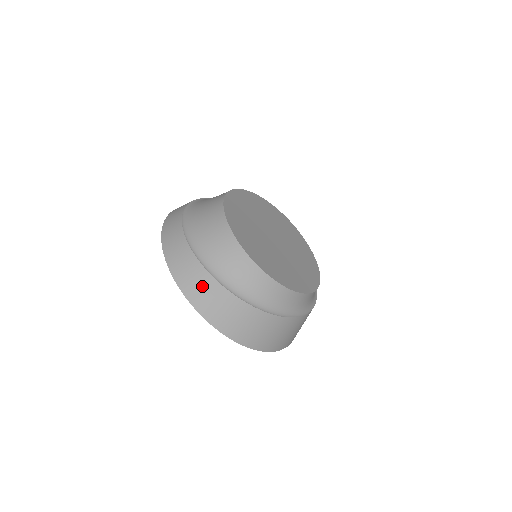
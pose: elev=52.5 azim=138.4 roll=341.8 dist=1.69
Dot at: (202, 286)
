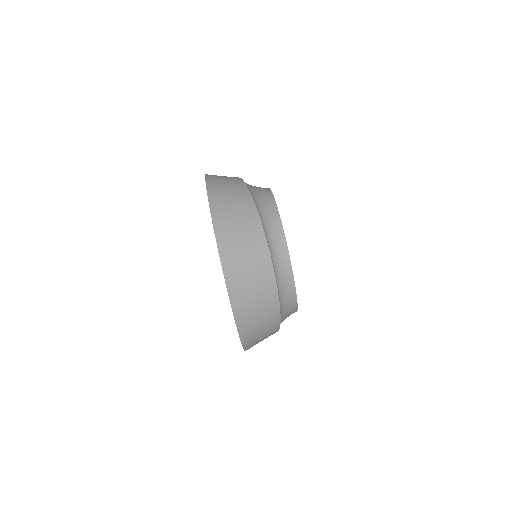
Dot at: occluded
